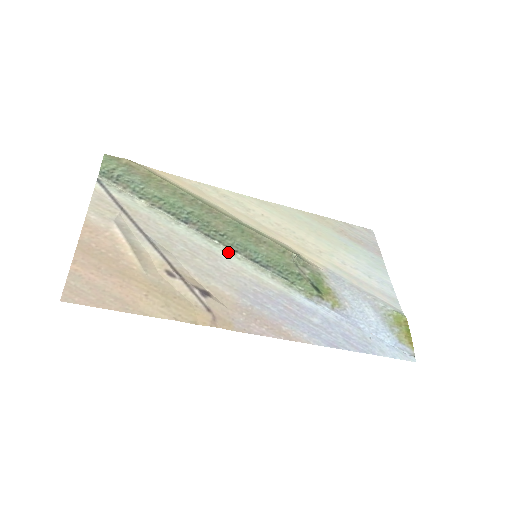
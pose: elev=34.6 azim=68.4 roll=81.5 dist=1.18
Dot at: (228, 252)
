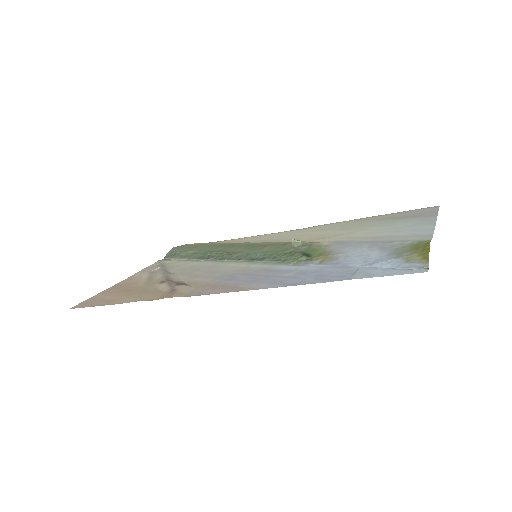
Dot at: (231, 262)
